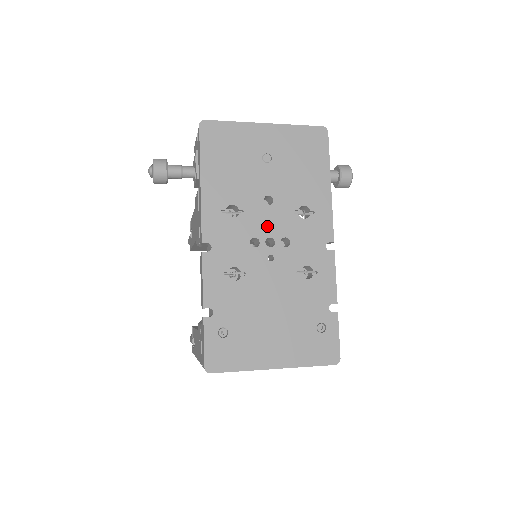
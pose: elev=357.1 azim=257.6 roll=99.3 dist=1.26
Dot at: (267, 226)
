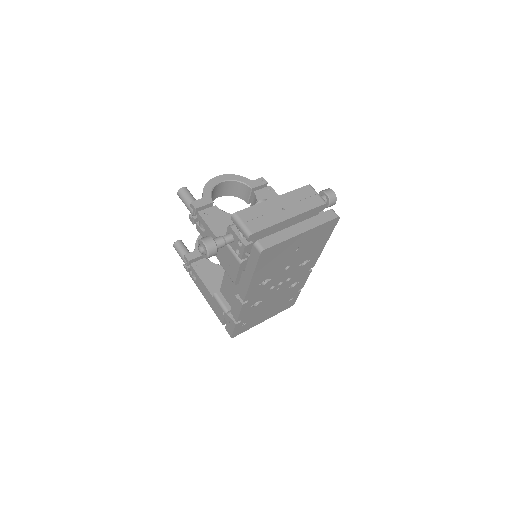
Dot at: (282, 278)
